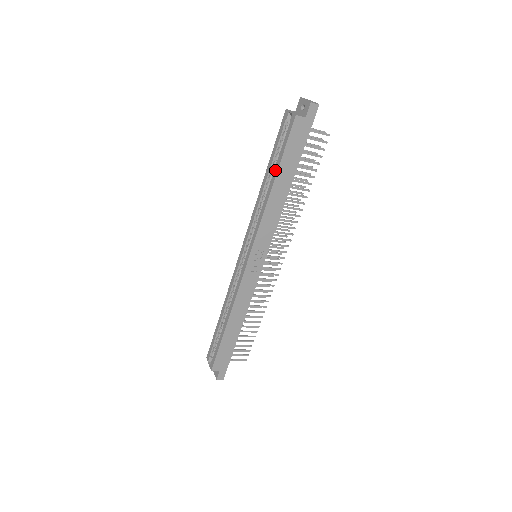
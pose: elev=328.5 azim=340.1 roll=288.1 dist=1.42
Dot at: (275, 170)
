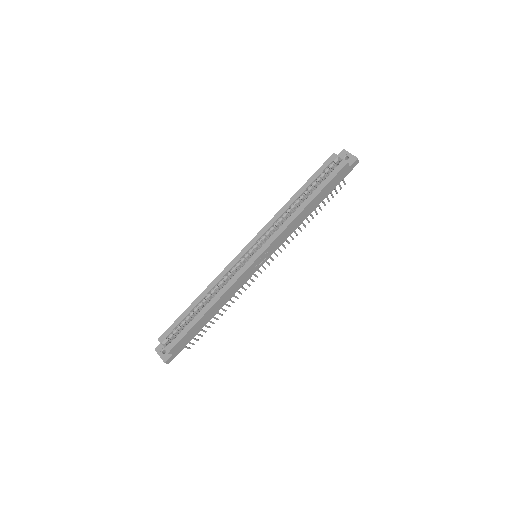
Dot at: (313, 194)
